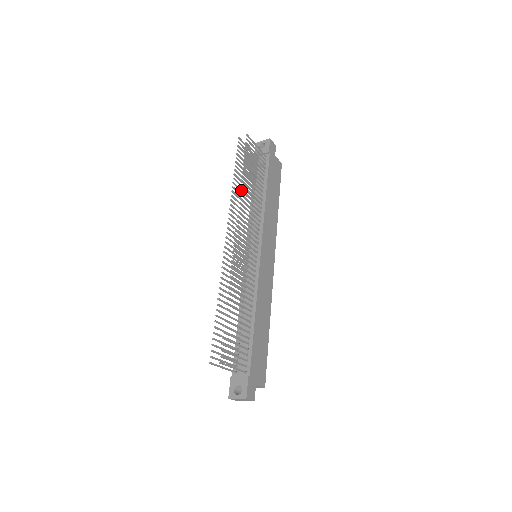
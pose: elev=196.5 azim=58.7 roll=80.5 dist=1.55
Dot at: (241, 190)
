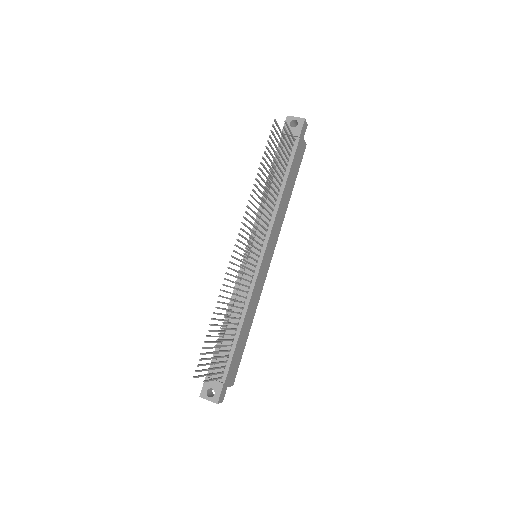
Dot at: (263, 193)
